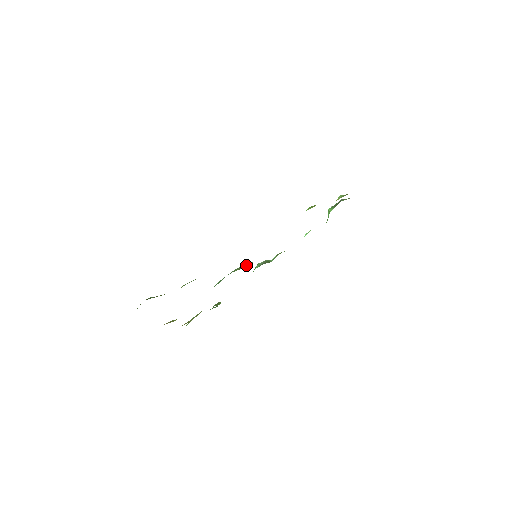
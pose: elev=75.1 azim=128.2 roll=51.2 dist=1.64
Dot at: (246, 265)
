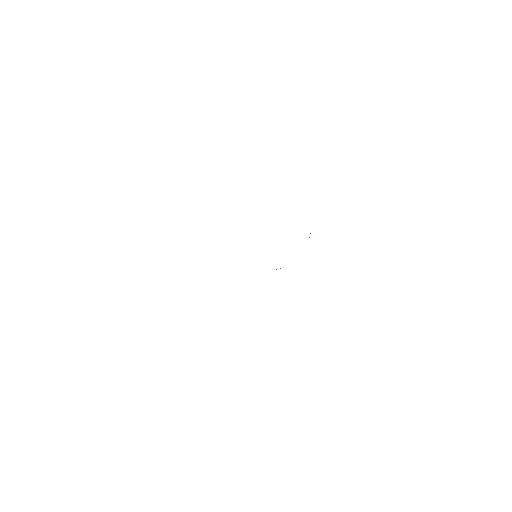
Dot at: occluded
